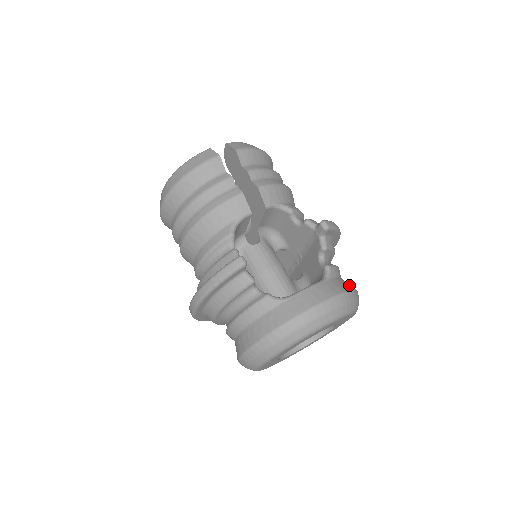
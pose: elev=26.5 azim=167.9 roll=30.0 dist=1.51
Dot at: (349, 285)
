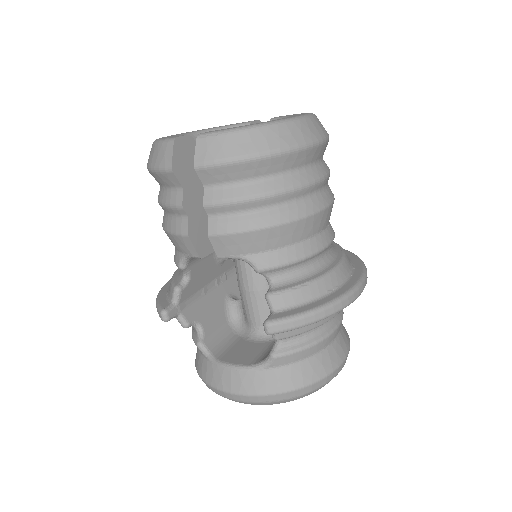
Dot at: (298, 379)
